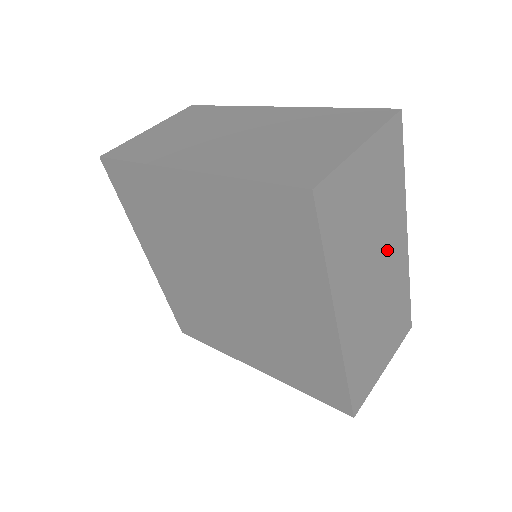
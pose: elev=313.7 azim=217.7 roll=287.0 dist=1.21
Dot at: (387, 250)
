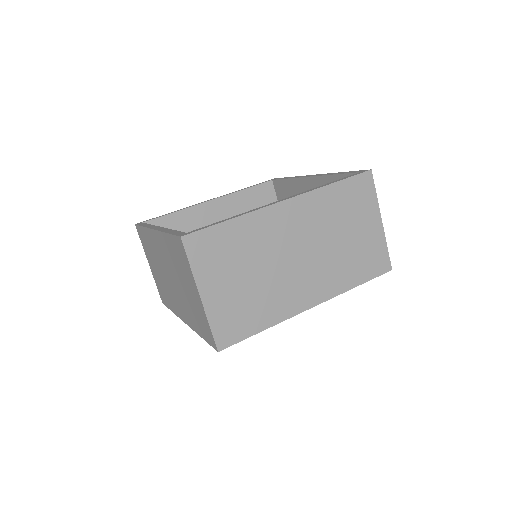
Dot at: (285, 239)
